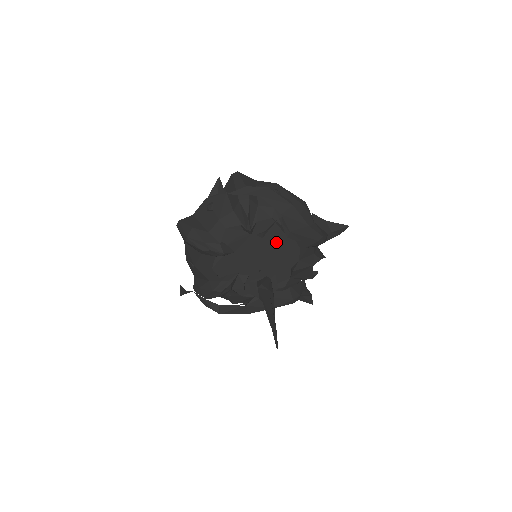
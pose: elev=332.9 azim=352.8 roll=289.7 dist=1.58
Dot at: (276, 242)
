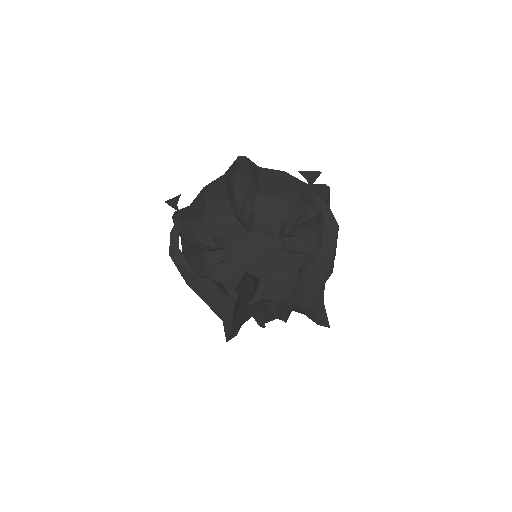
Dot at: (284, 267)
